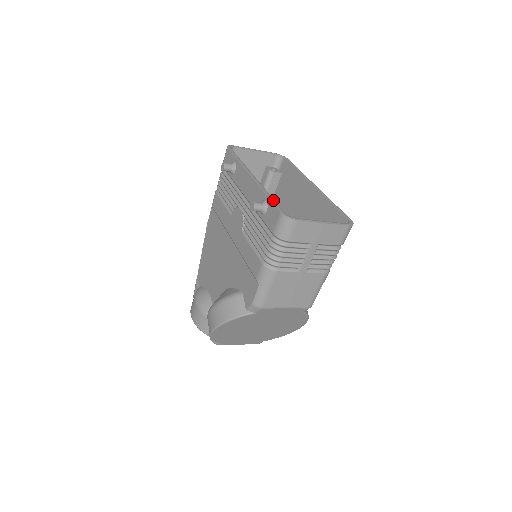
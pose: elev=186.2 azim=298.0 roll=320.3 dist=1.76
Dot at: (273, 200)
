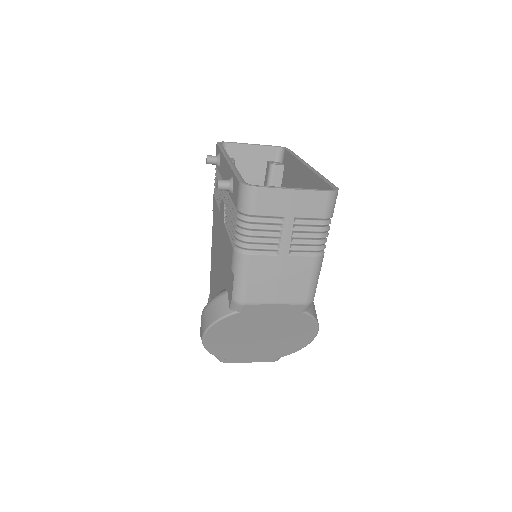
Dot at: (237, 173)
